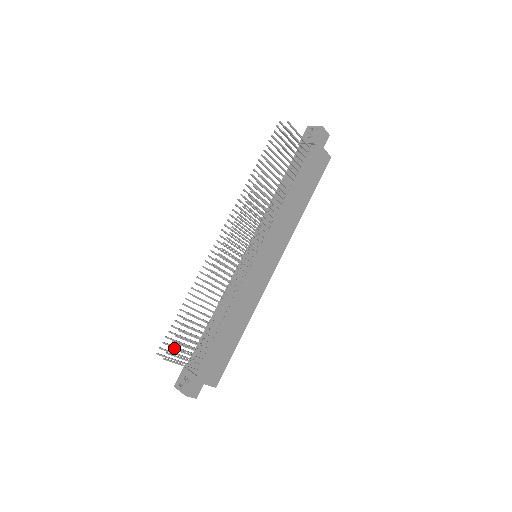
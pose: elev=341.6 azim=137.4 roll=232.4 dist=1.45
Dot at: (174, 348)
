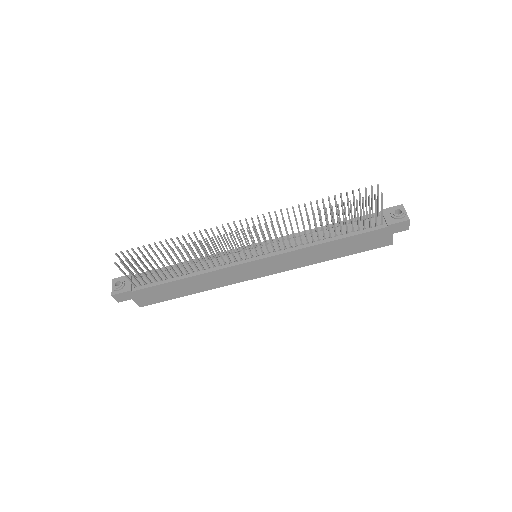
Dot at: (129, 263)
